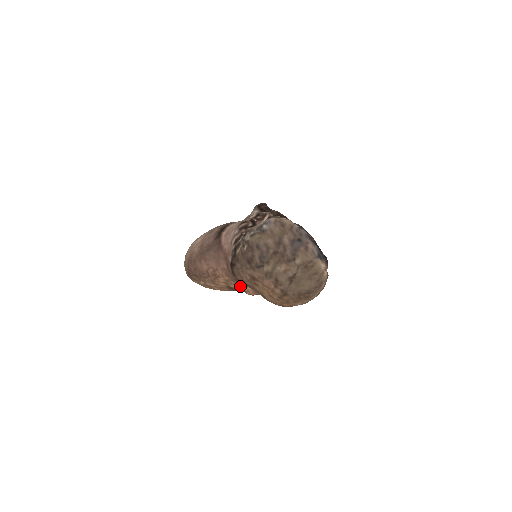
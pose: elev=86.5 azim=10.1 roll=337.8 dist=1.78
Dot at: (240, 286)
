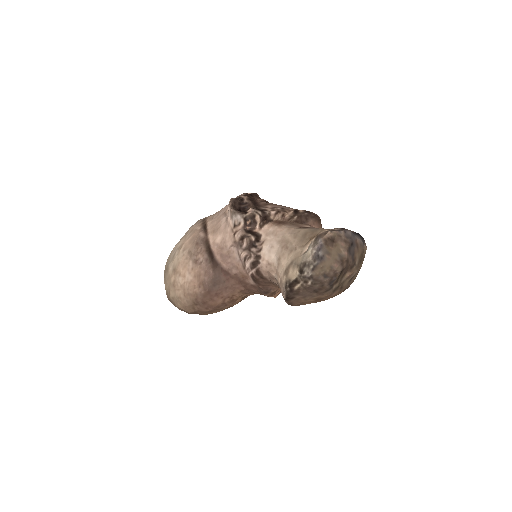
Dot at: (268, 296)
